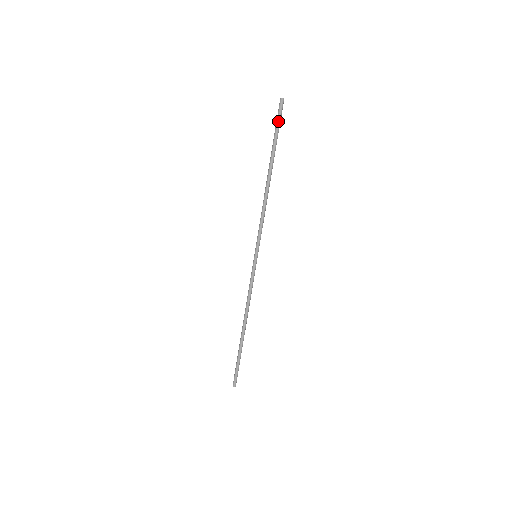
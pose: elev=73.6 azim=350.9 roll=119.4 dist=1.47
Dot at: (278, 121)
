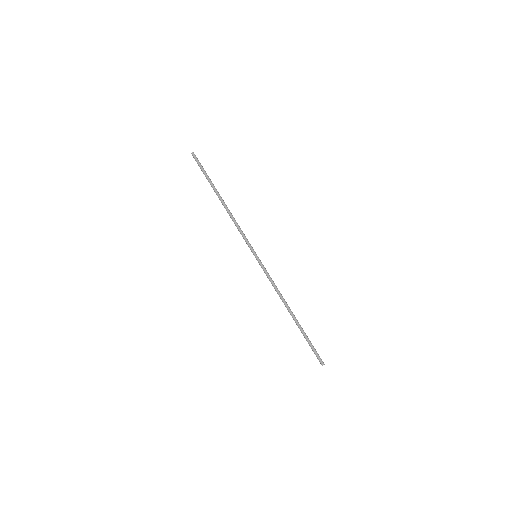
Dot at: (201, 166)
